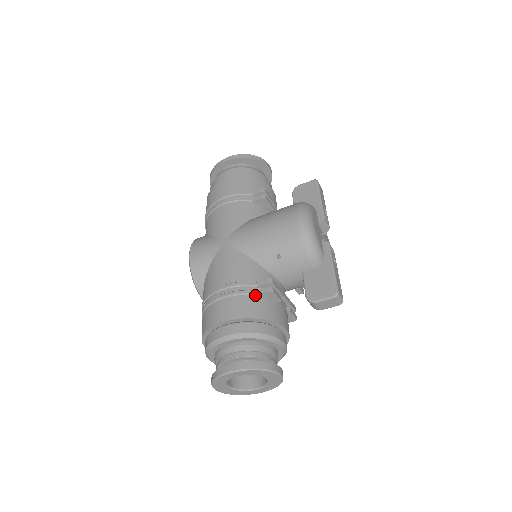
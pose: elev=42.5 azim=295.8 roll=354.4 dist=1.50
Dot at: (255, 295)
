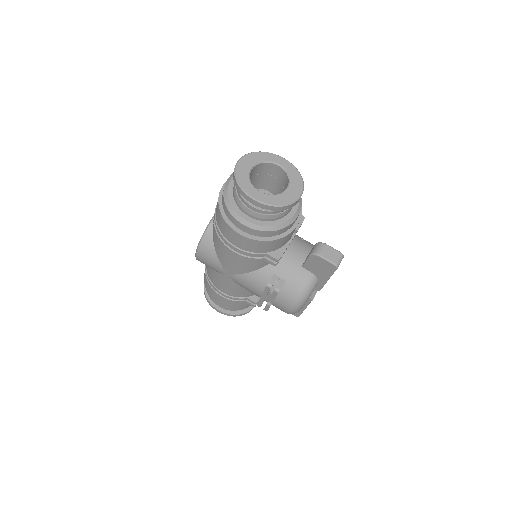
Dot at: occluded
